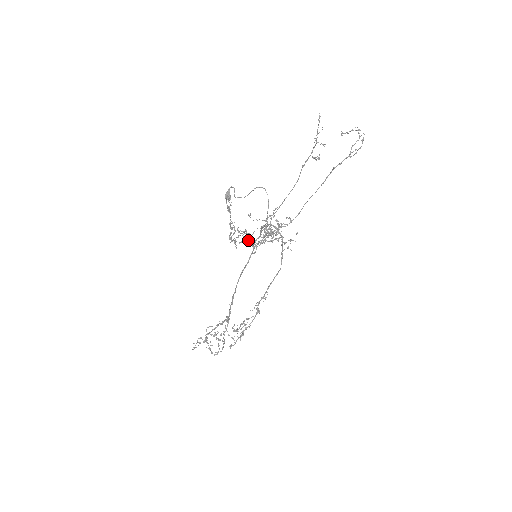
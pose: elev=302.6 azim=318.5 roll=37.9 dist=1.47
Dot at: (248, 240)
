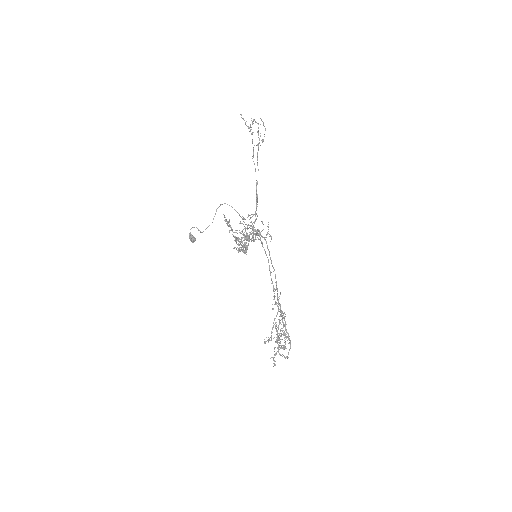
Dot at: occluded
